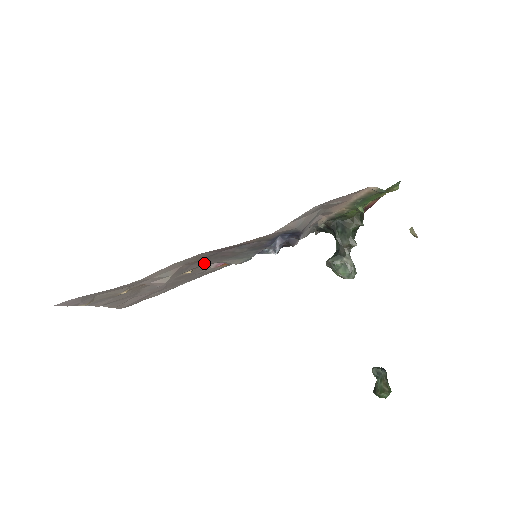
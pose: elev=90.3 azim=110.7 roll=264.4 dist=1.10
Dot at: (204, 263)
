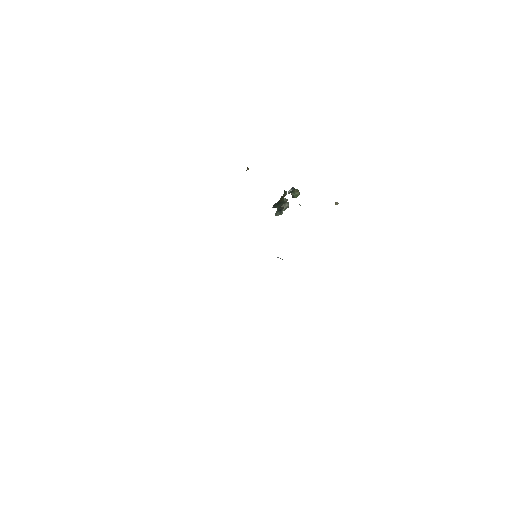
Dot at: occluded
